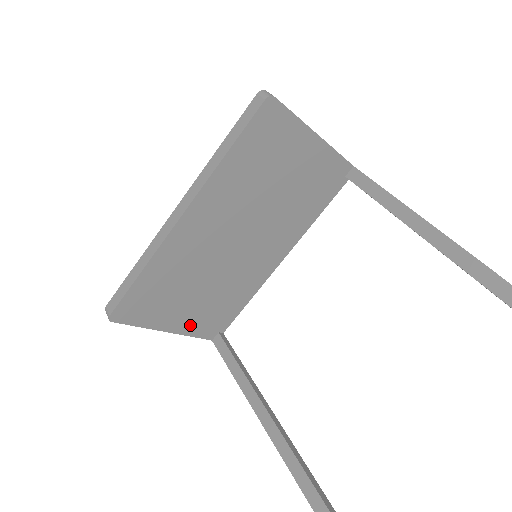
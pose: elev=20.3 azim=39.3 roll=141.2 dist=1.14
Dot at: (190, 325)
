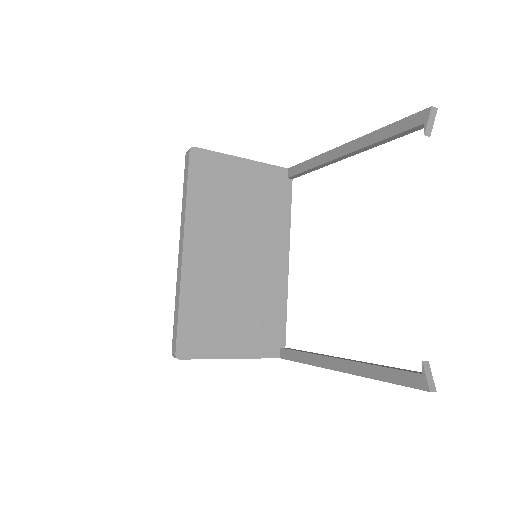
Dot at: (249, 346)
